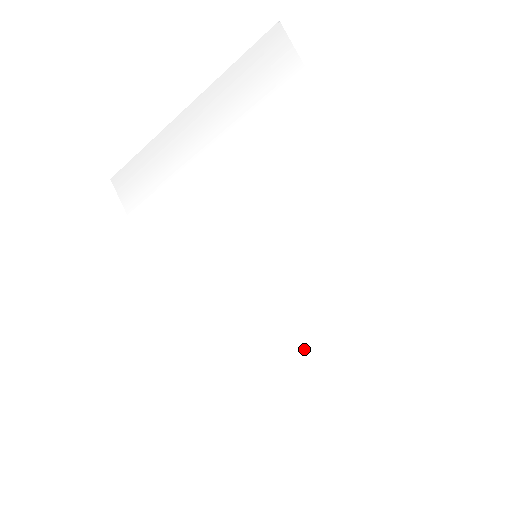
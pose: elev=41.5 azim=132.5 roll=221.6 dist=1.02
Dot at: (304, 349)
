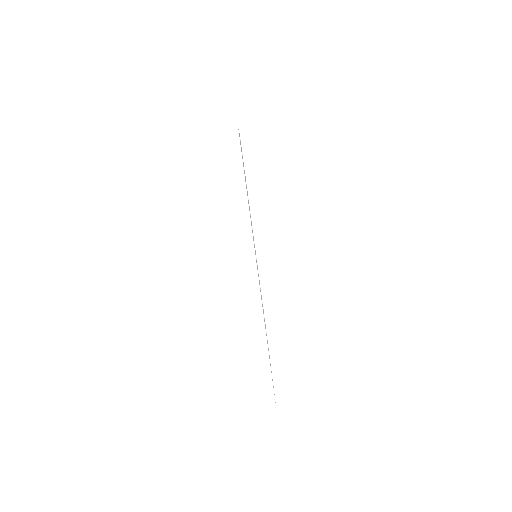
Dot at: occluded
